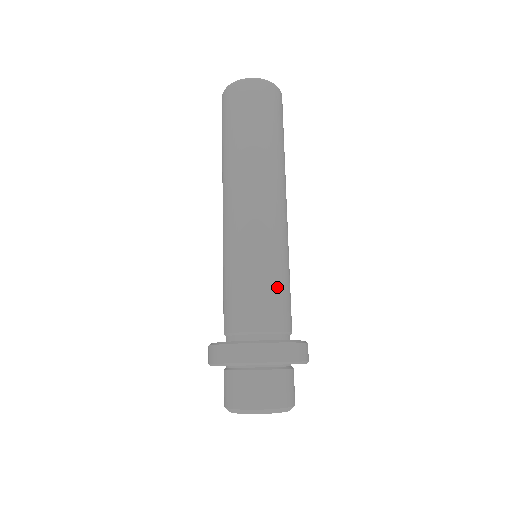
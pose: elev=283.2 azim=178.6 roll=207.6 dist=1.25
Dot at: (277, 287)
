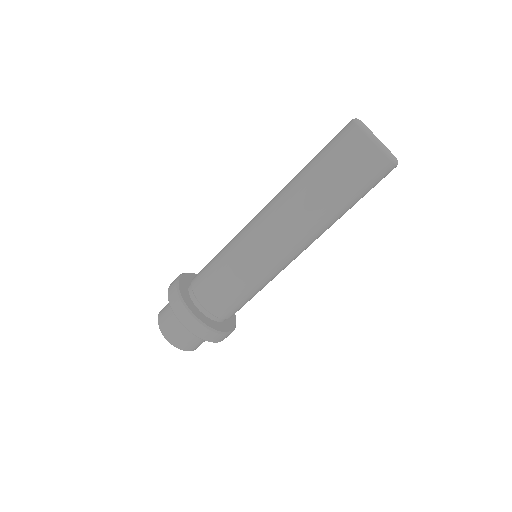
Dot at: (241, 295)
